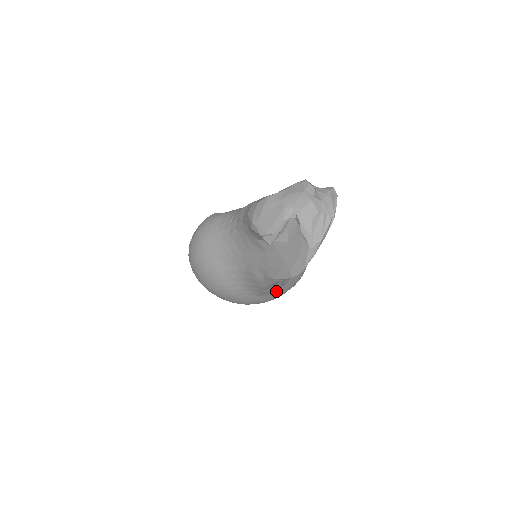
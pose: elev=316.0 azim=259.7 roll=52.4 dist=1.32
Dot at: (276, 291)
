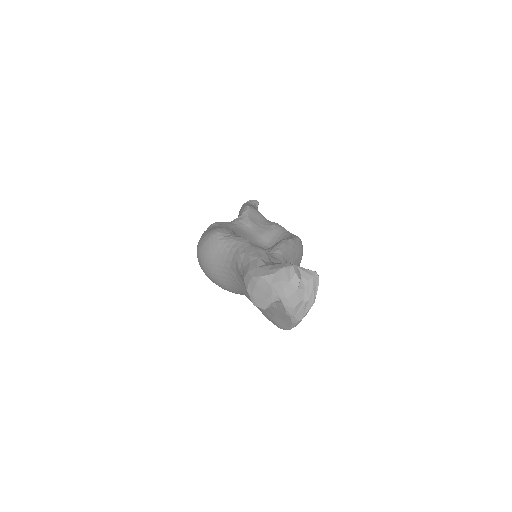
Dot at: occluded
